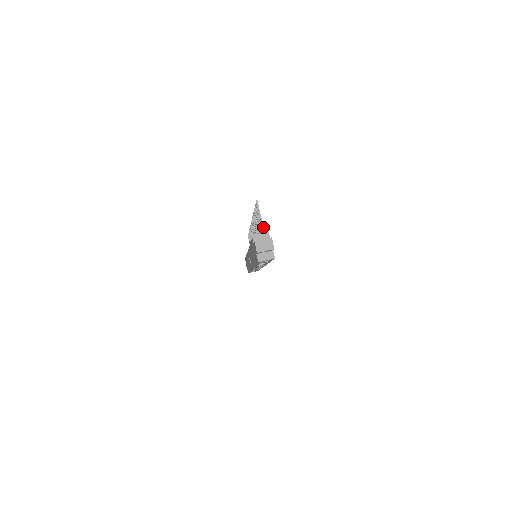
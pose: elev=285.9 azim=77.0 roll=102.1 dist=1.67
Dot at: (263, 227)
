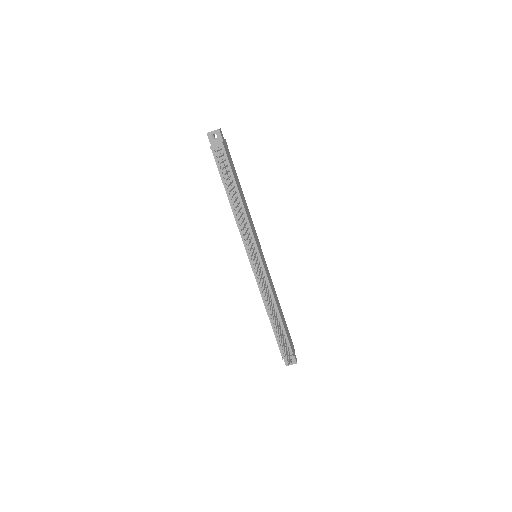
Dot at: occluded
